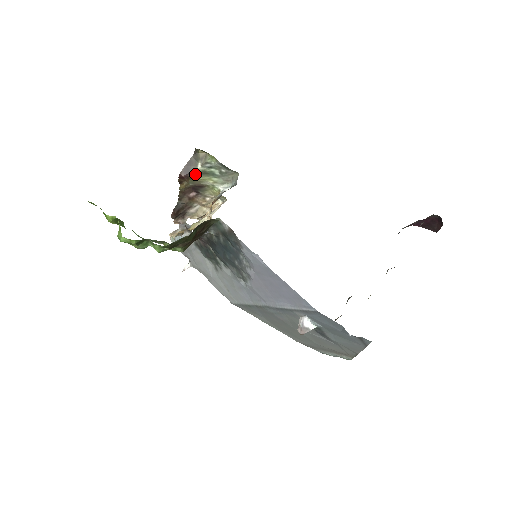
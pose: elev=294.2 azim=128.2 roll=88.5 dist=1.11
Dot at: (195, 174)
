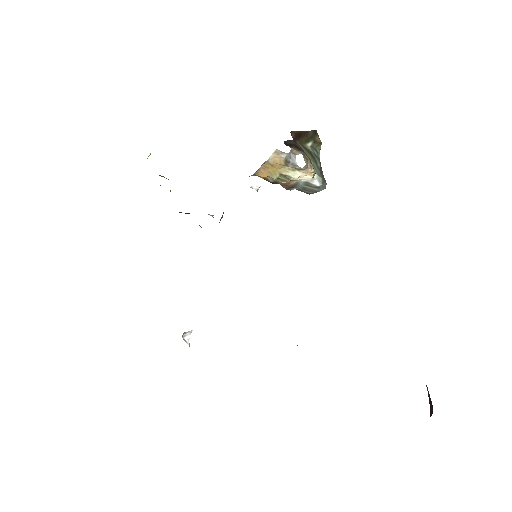
Dot at: (302, 145)
